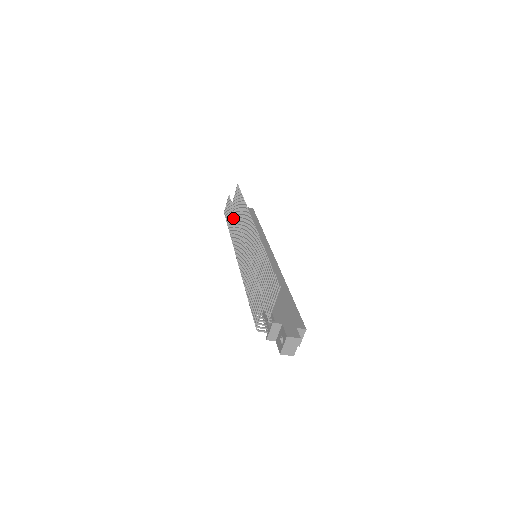
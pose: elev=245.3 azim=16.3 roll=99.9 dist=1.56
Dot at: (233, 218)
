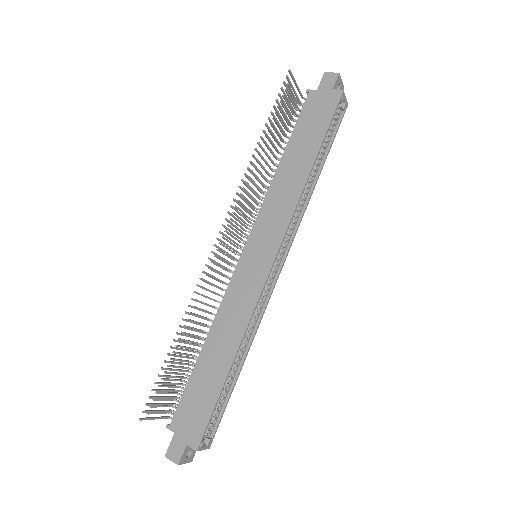
Dot at: occluded
